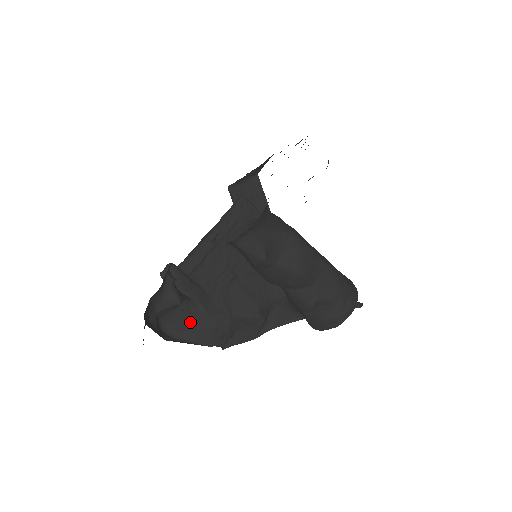
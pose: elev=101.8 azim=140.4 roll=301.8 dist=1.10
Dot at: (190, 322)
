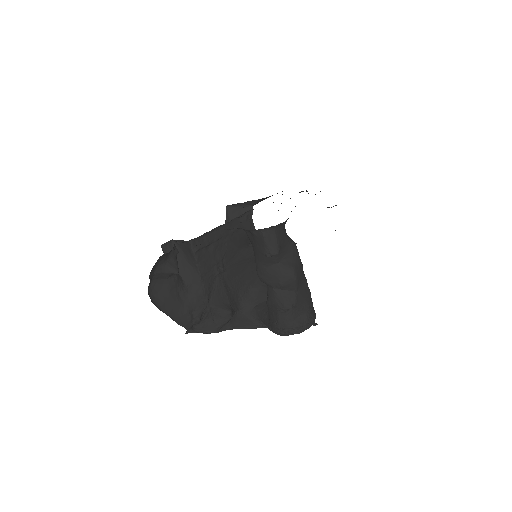
Dot at: (173, 296)
